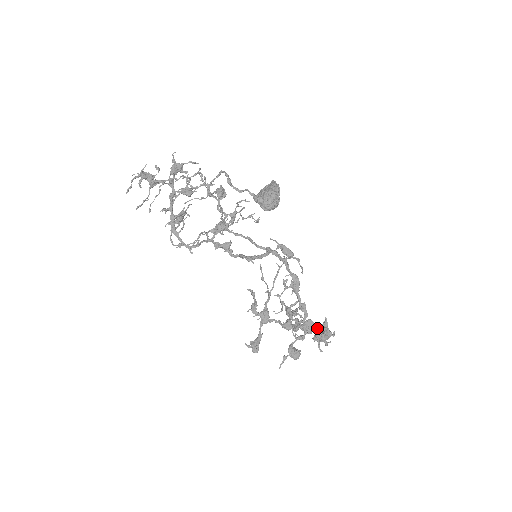
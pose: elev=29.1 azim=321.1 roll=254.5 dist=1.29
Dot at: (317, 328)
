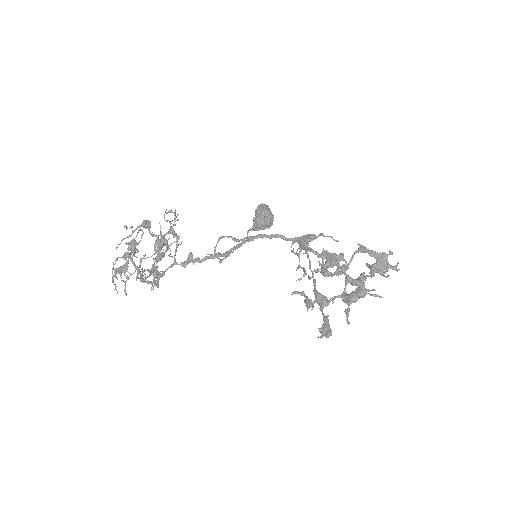
Dot at: (341, 255)
